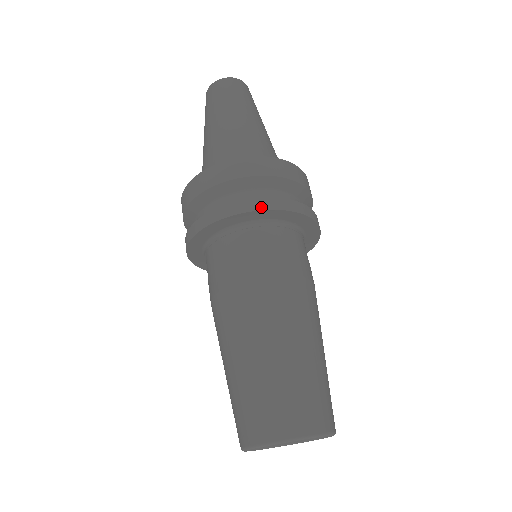
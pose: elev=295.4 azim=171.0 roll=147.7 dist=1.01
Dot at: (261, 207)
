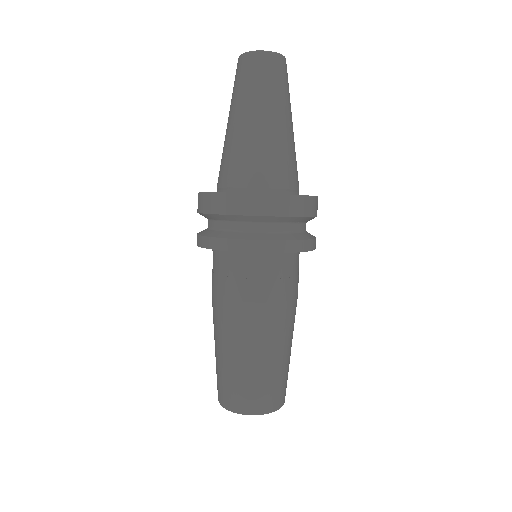
Dot at: (208, 246)
